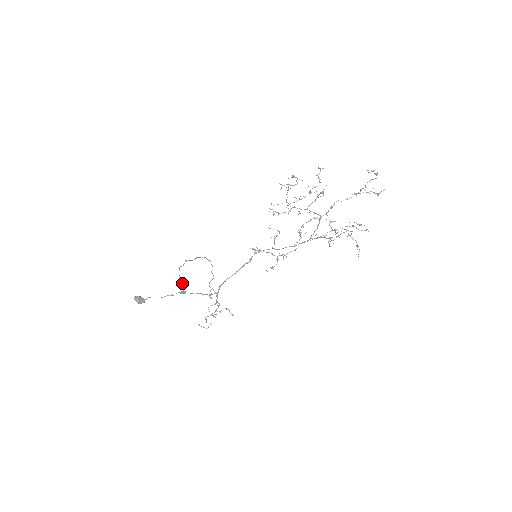
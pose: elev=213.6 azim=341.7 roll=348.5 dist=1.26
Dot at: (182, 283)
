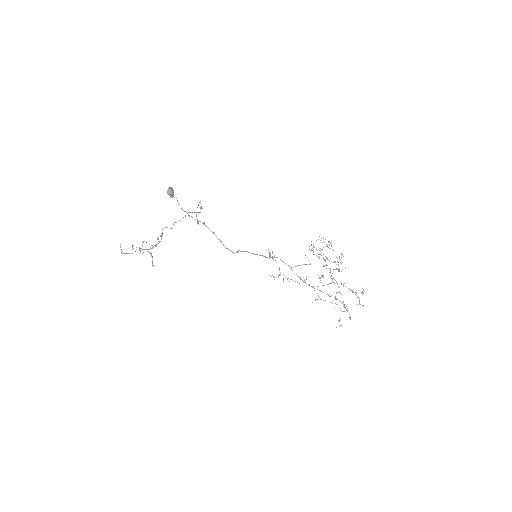
Dot at: occluded
